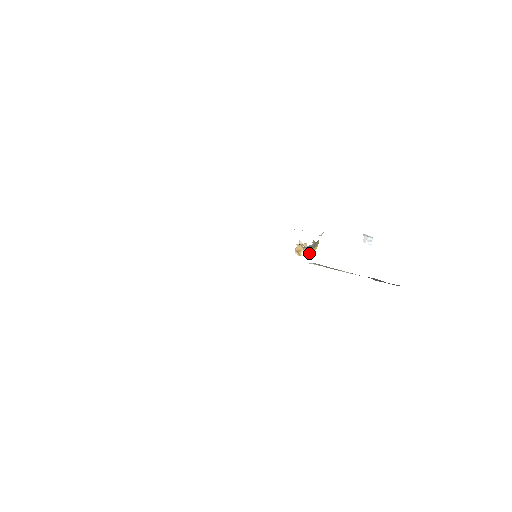
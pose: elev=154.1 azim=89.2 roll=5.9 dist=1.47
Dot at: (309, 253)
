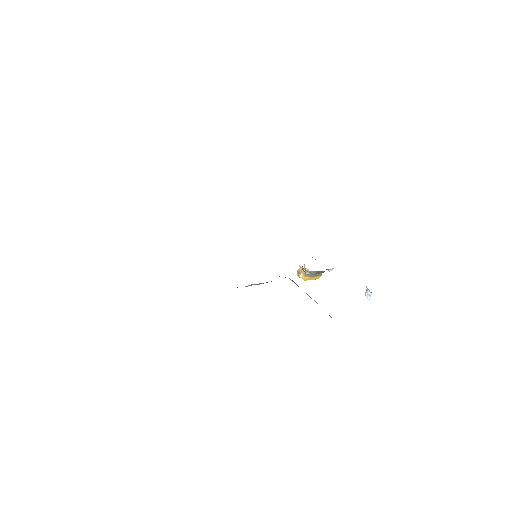
Dot at: (308, 279)
